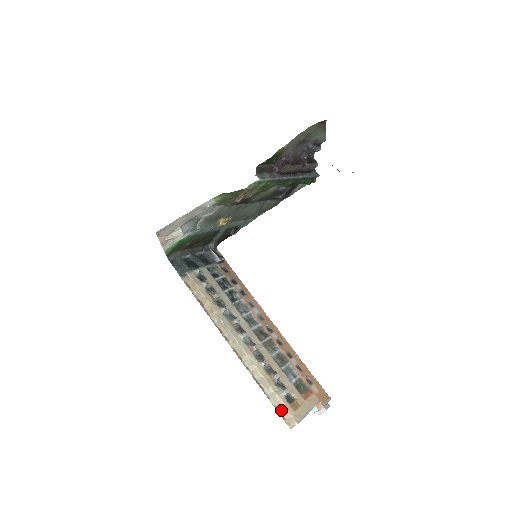
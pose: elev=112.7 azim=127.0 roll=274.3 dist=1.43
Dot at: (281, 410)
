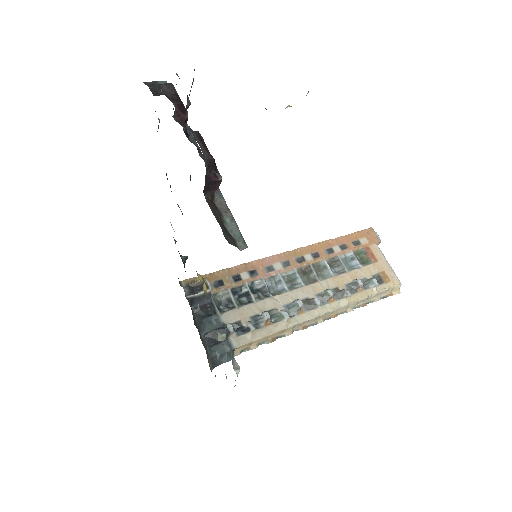
Dot at: (385, 294)
